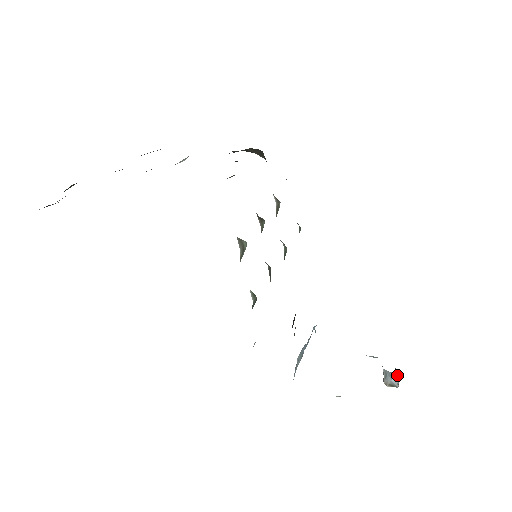
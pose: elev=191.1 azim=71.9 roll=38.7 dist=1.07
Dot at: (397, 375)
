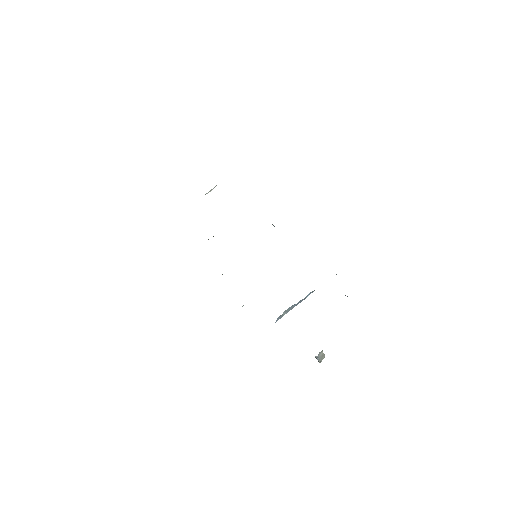
Dot at: (324, 355)
